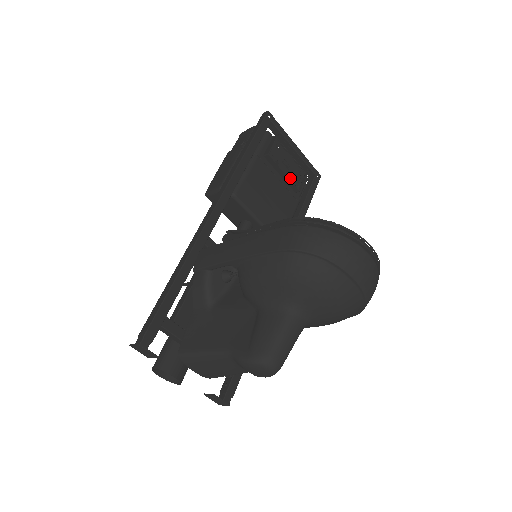
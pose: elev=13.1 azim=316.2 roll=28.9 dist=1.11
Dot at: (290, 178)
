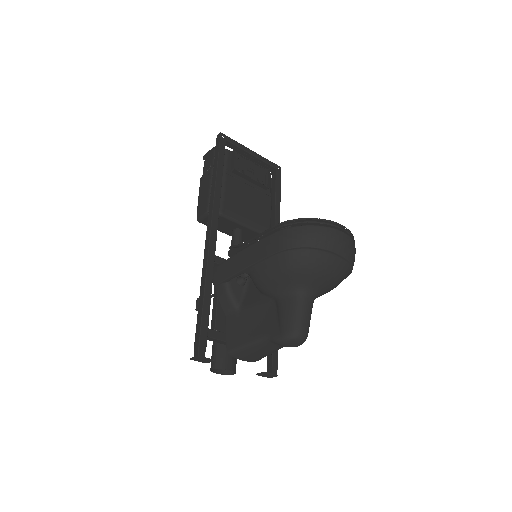
Dot at: occluded
